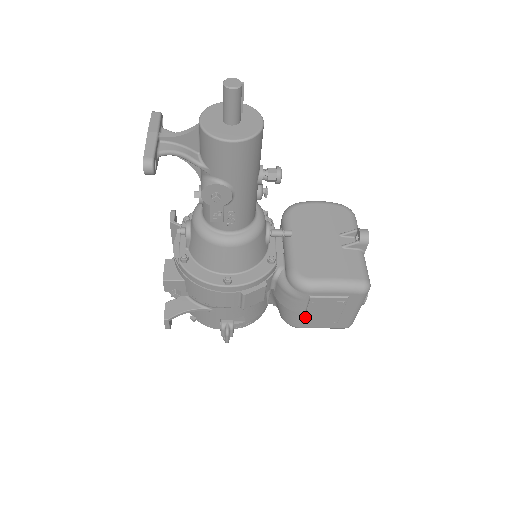
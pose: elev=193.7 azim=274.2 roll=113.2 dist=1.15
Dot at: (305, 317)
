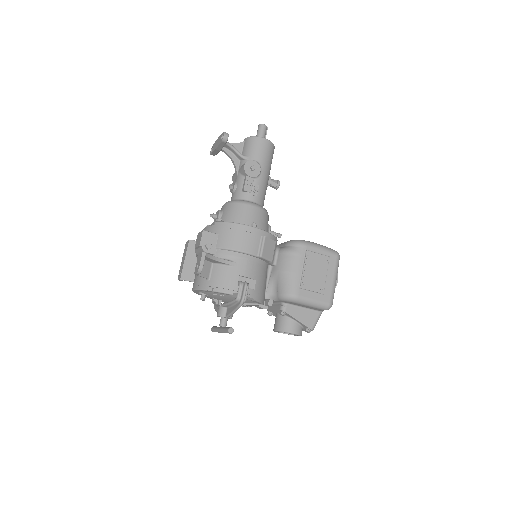
Dot at: (302, 277)
